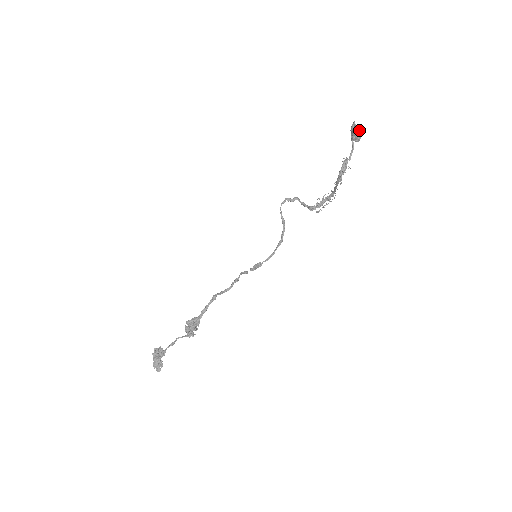
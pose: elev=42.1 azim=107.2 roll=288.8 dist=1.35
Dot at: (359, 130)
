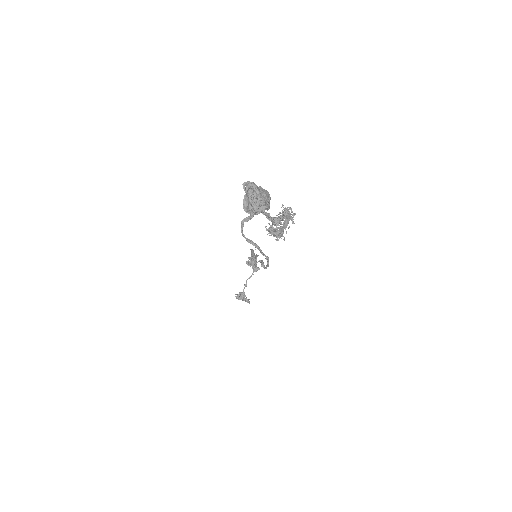
Dot at: (257, 208)
